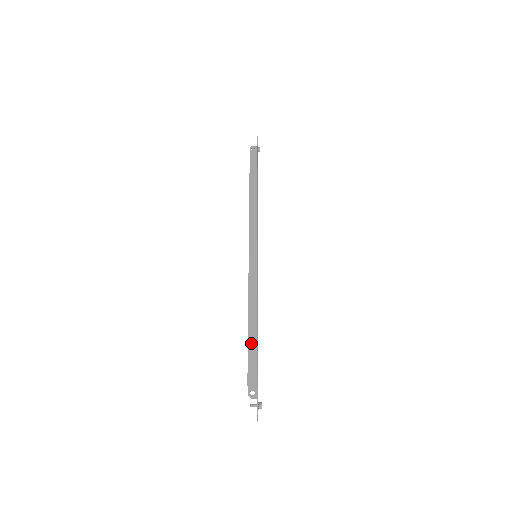
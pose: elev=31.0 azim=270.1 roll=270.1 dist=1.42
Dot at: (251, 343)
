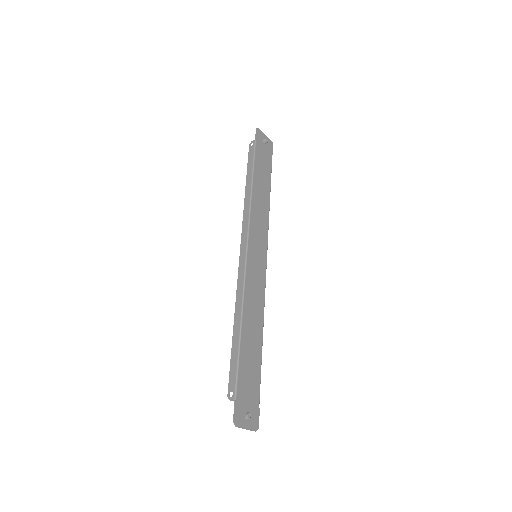
Dot at: (233, 351)
